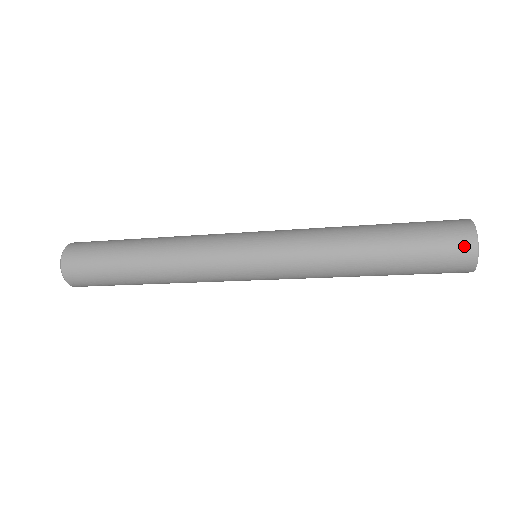
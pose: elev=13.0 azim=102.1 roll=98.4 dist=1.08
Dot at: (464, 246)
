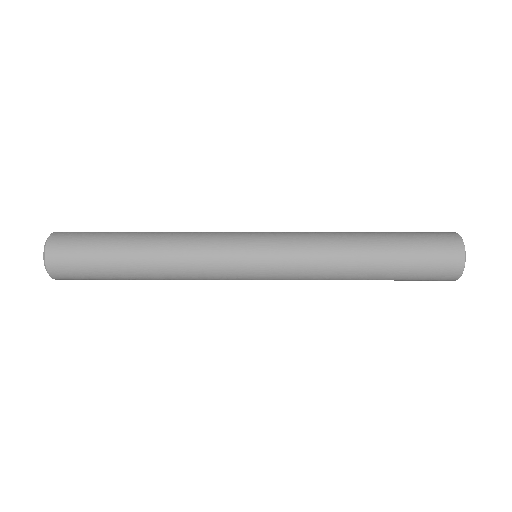
Dot at: (453, 260)
